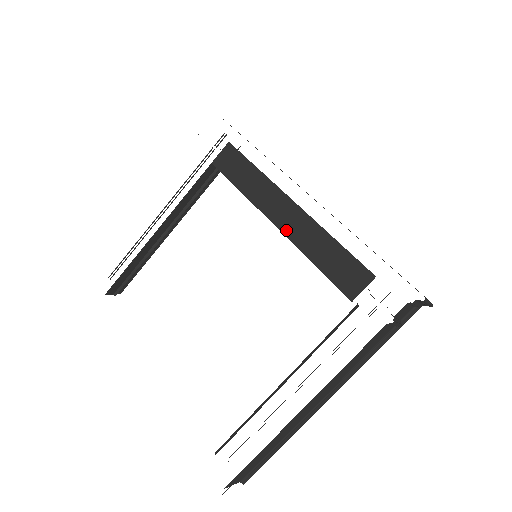
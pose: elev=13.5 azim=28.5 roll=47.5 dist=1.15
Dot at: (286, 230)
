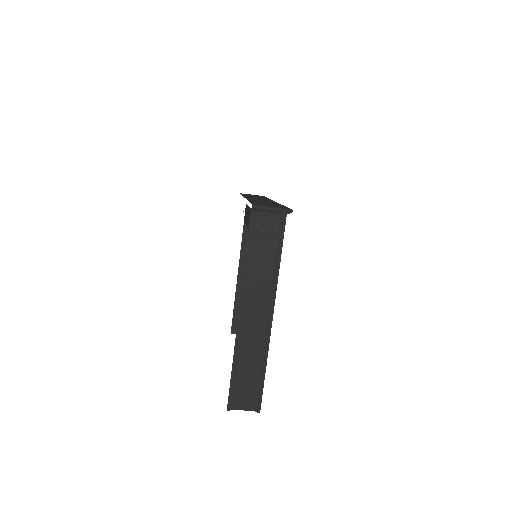
Dot at: occluded
